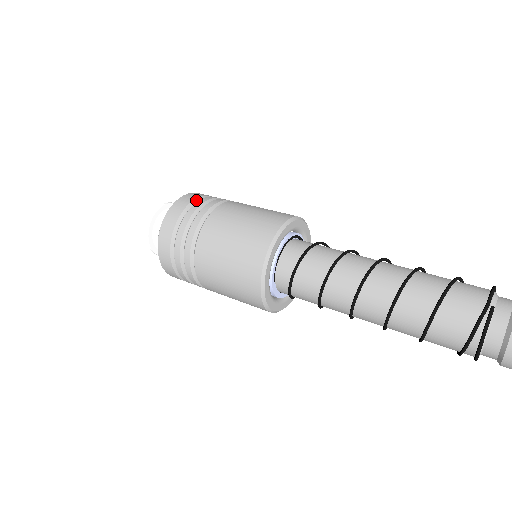
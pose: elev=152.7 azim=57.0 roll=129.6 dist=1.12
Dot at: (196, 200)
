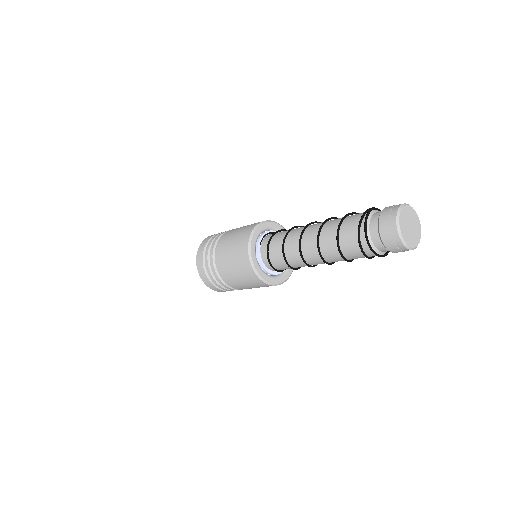
Dot at: occluded
